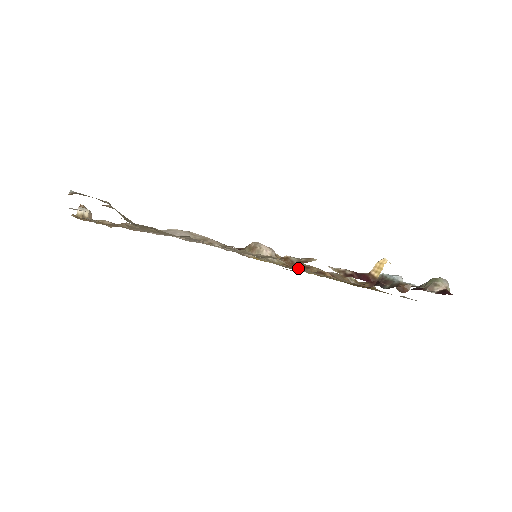
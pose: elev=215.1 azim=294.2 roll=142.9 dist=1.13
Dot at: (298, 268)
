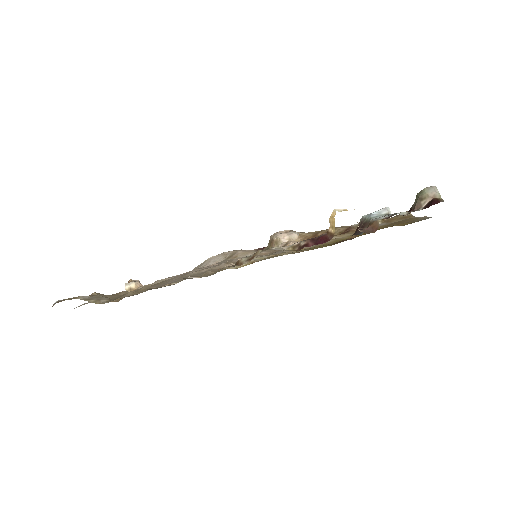
Dot at: (282, 253)
